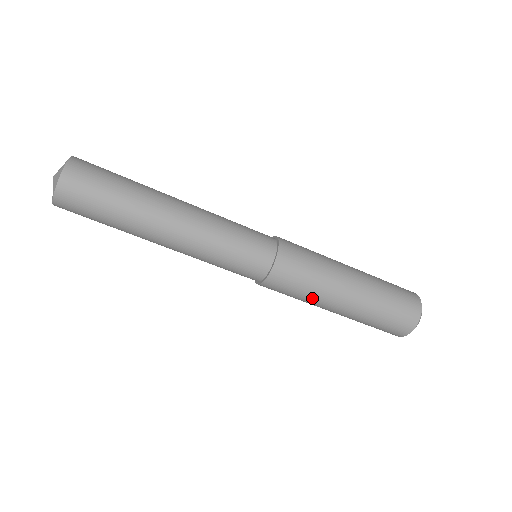
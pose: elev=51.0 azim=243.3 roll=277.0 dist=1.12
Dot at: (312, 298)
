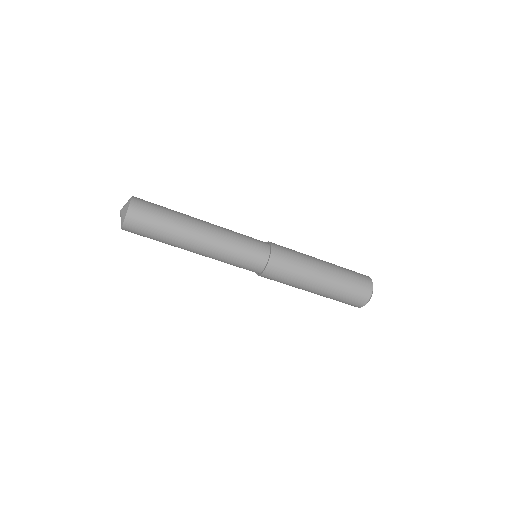
Dot at: (296, 282)
